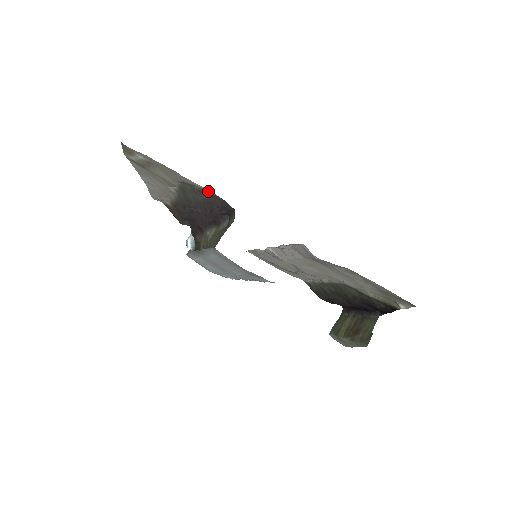
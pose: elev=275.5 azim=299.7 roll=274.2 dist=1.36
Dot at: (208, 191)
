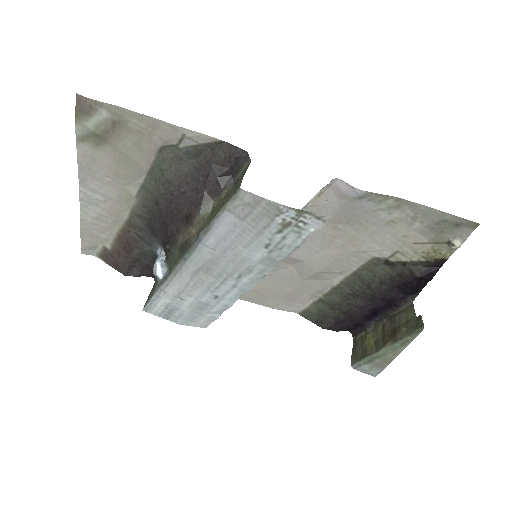
Dot at: (206, 139)
